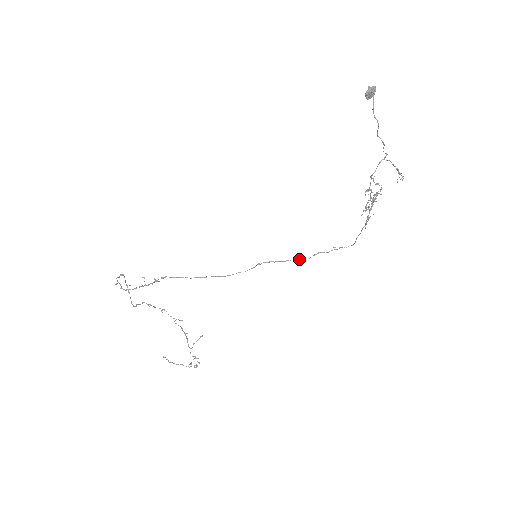
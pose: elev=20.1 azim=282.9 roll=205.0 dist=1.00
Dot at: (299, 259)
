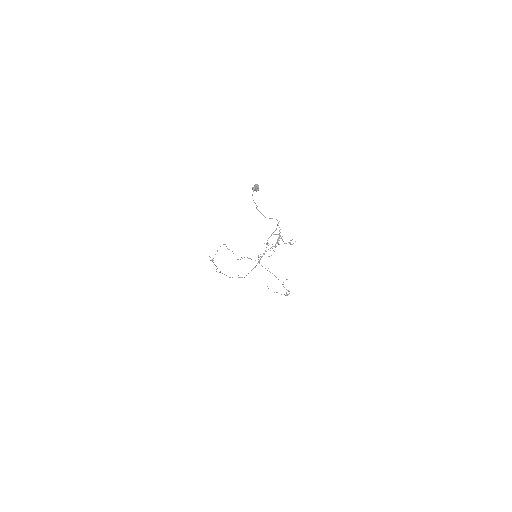
Dot at: occluded
